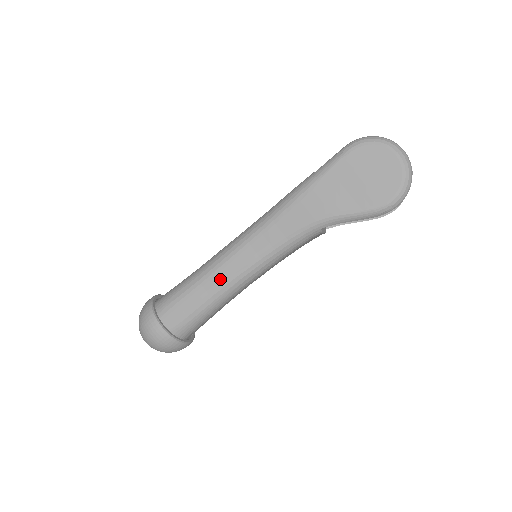
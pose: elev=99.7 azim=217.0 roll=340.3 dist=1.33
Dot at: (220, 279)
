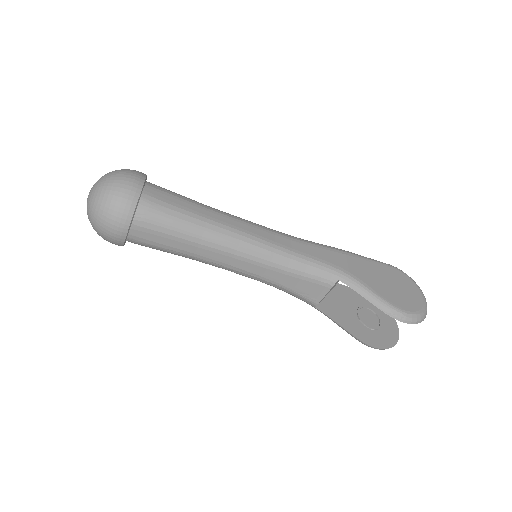
Dot at: (229, 223)
